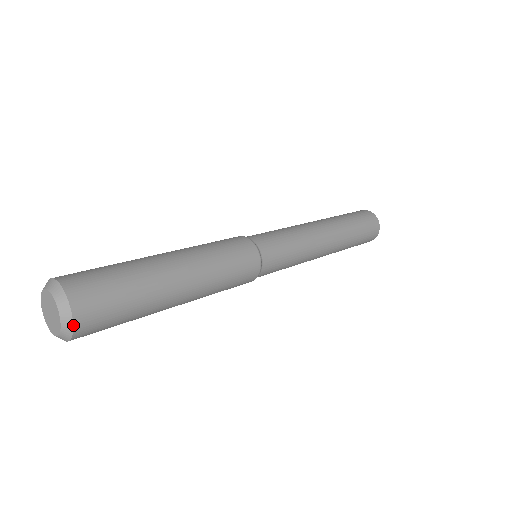
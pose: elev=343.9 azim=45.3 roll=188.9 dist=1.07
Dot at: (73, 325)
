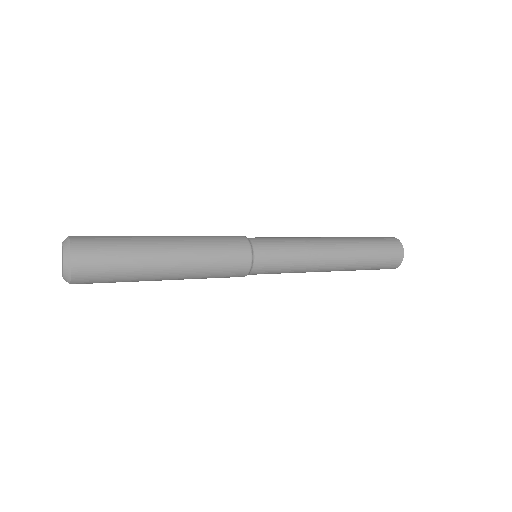
Dot at: (70, 250)
